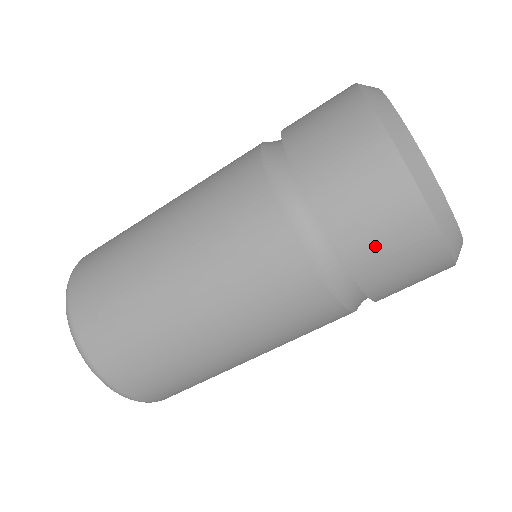
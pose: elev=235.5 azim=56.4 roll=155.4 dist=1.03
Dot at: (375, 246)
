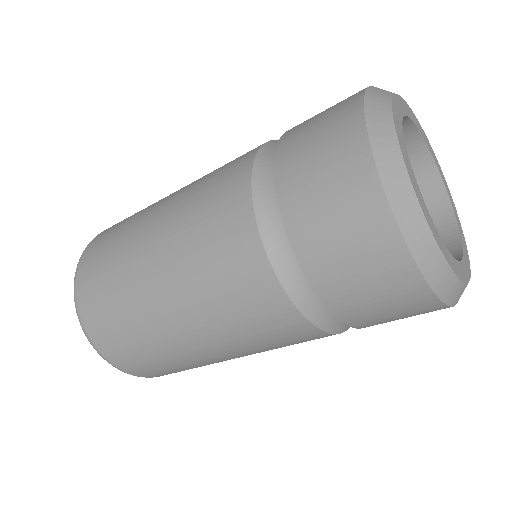
Dot at: (361, 298)
